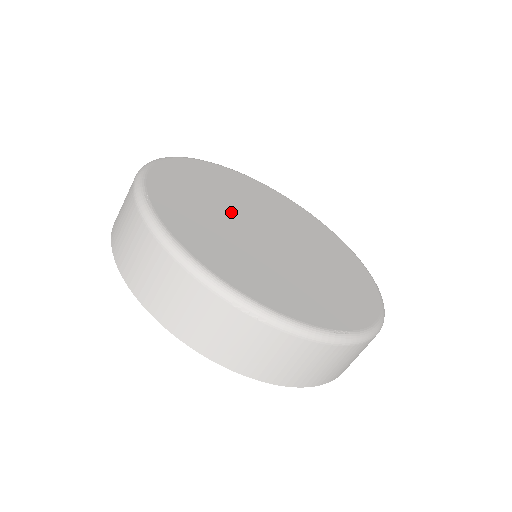
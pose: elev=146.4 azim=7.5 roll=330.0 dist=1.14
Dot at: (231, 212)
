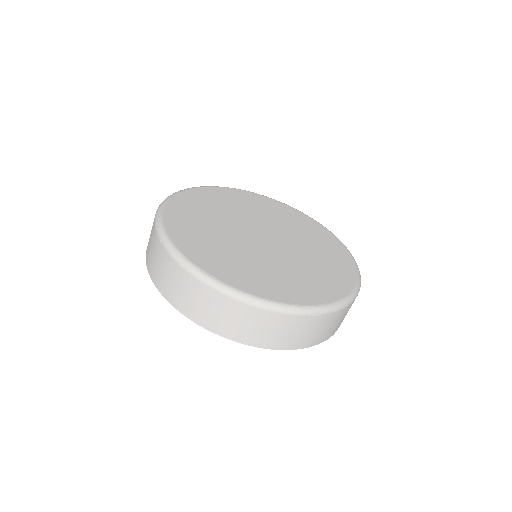
Dot at: (246, 218)
